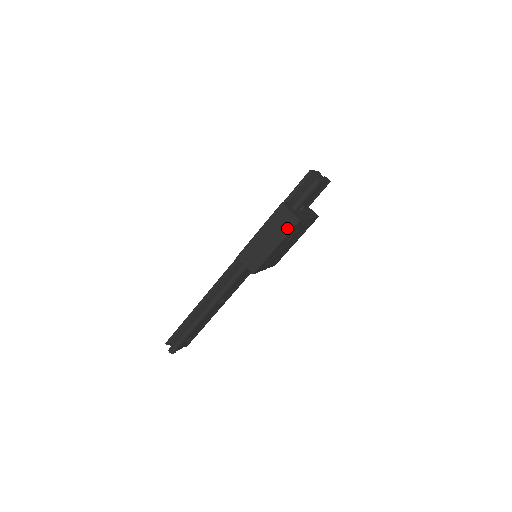
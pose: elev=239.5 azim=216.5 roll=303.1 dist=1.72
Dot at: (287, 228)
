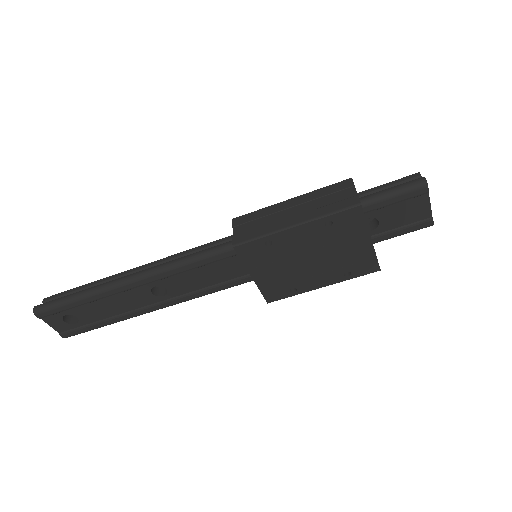
Dot at: (334, 207)
